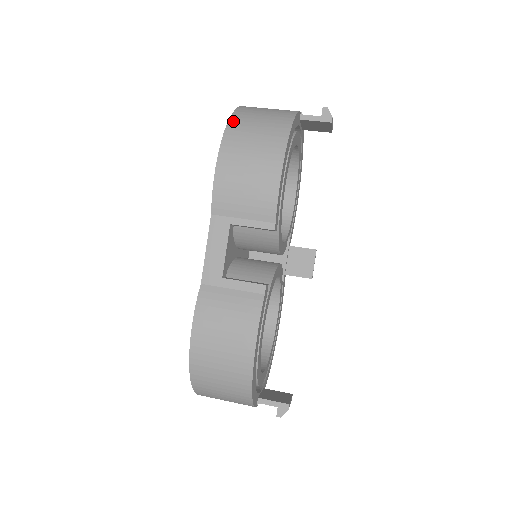
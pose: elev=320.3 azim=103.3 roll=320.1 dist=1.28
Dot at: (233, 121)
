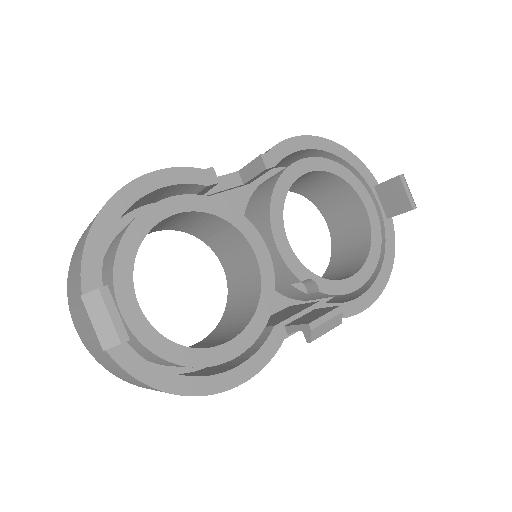
Dot at: occluded
